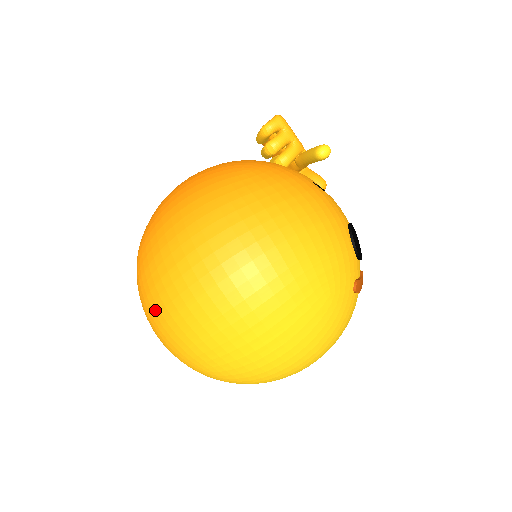
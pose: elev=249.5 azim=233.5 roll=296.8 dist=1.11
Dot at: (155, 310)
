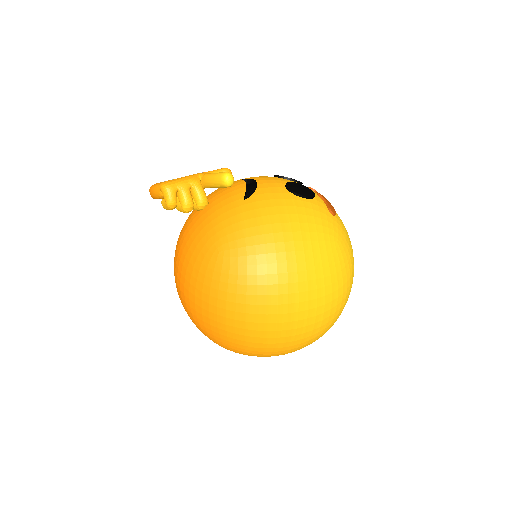
Dot at: (274, 355)
